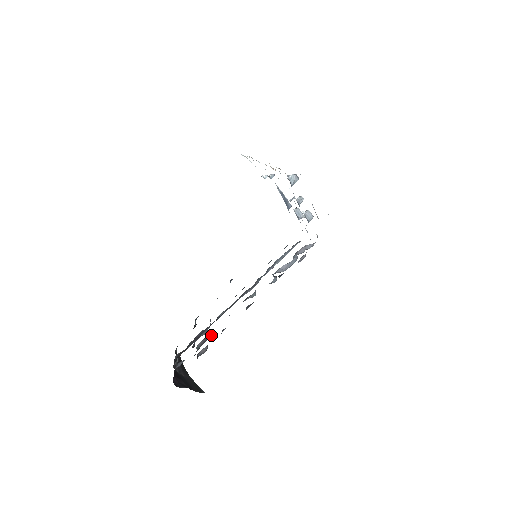
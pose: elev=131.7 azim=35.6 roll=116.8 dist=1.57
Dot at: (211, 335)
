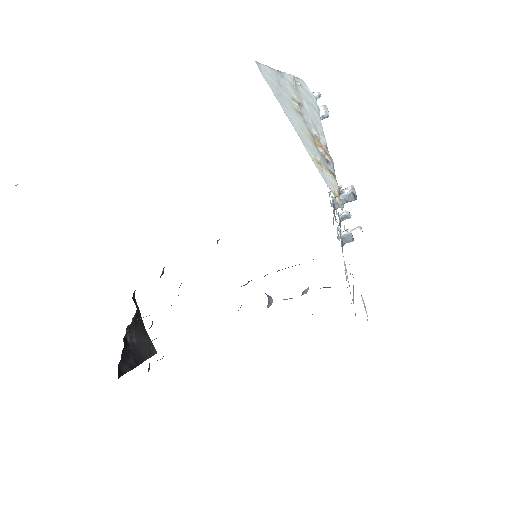
Dot at: occluded
